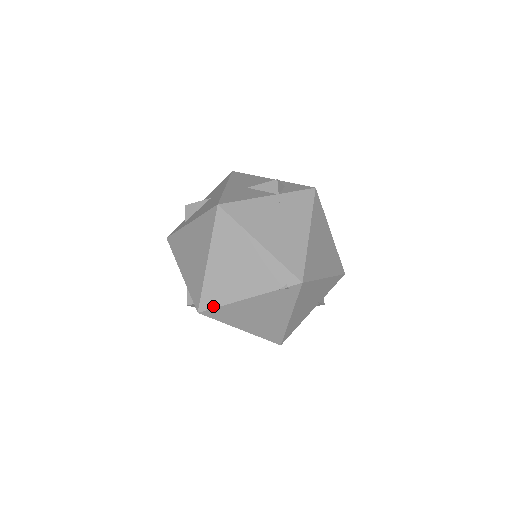
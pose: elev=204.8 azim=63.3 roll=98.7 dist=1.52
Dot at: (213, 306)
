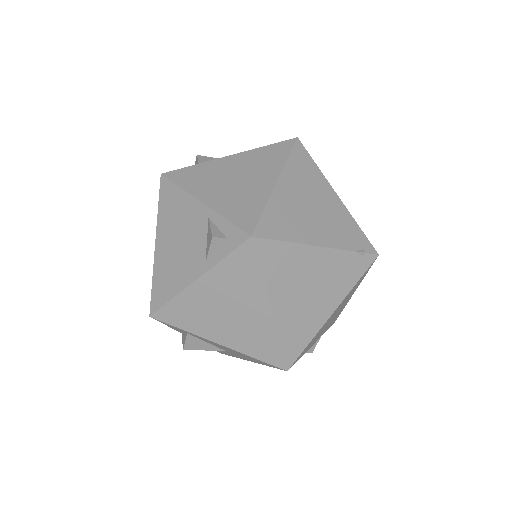
Dot at: (275, 237)
